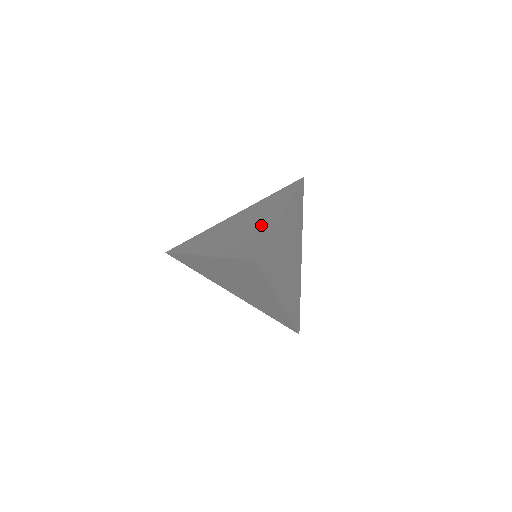
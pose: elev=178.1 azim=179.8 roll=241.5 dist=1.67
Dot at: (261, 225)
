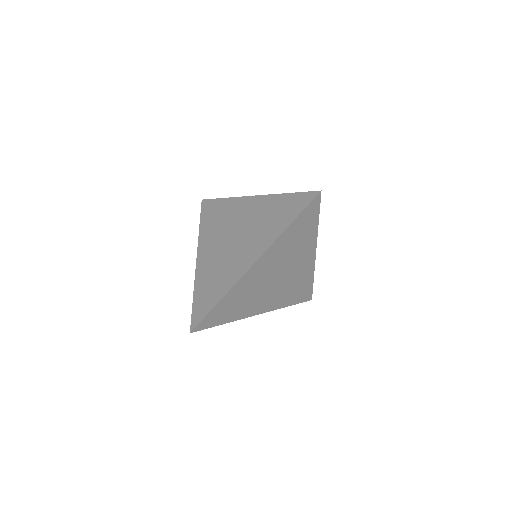
Dot at: (234, 266)
